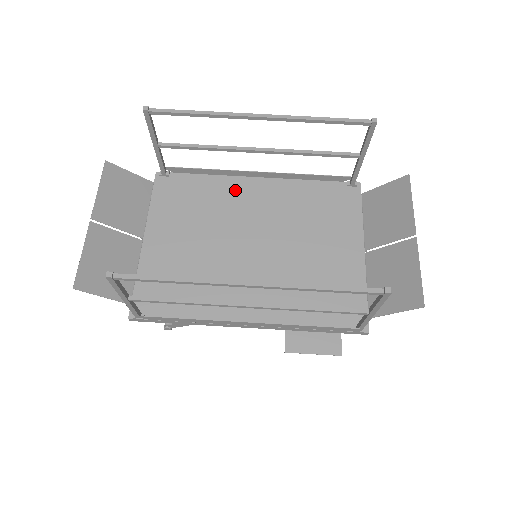
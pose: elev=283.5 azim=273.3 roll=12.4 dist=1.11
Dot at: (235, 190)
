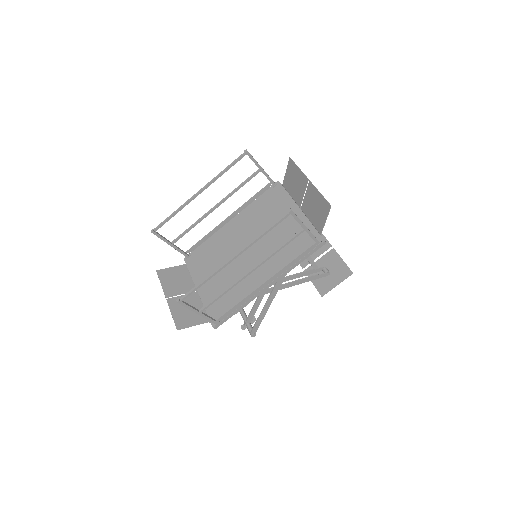
Dot at: (223, 235)
